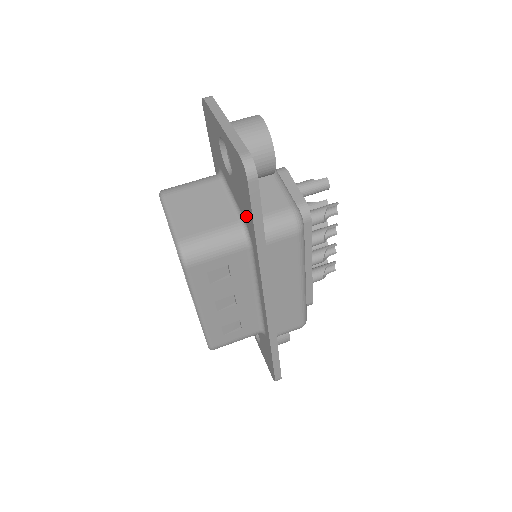
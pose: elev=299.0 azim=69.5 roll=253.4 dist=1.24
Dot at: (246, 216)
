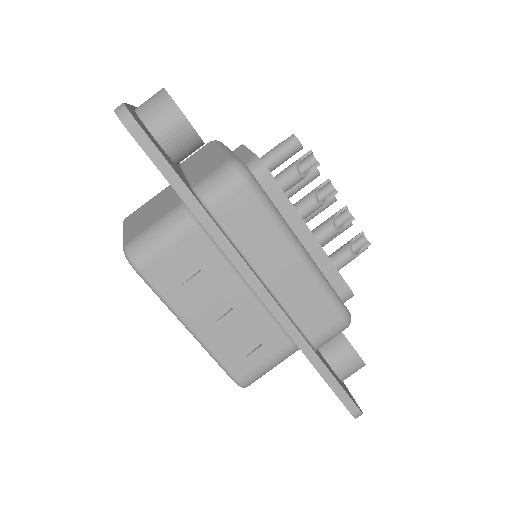
Dot at: occluded
